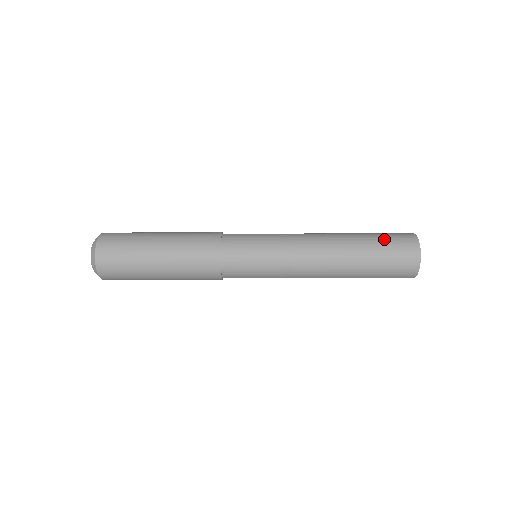
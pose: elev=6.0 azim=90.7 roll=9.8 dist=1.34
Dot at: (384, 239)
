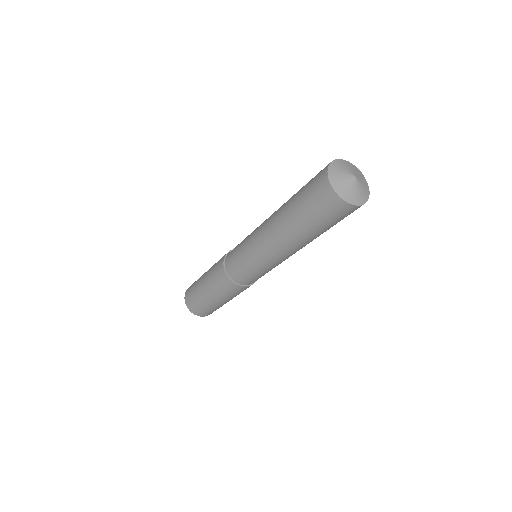
Dot at: occluded
